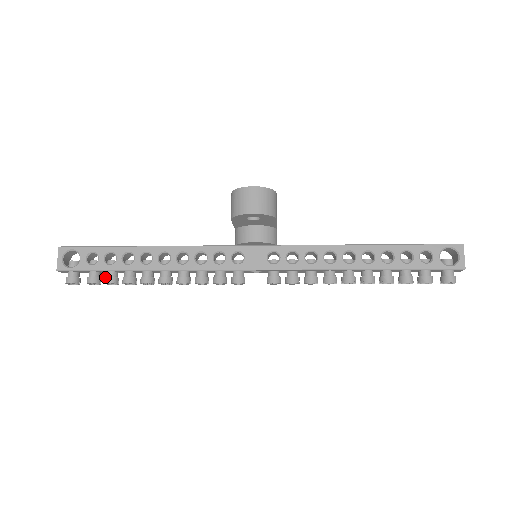
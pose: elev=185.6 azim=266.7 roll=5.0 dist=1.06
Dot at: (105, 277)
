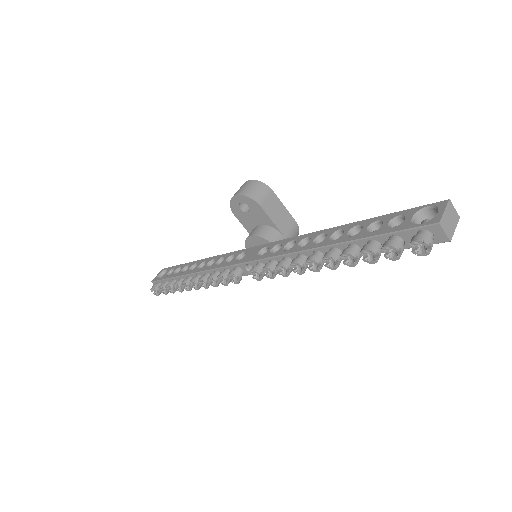
Dot at: (168, 283)
